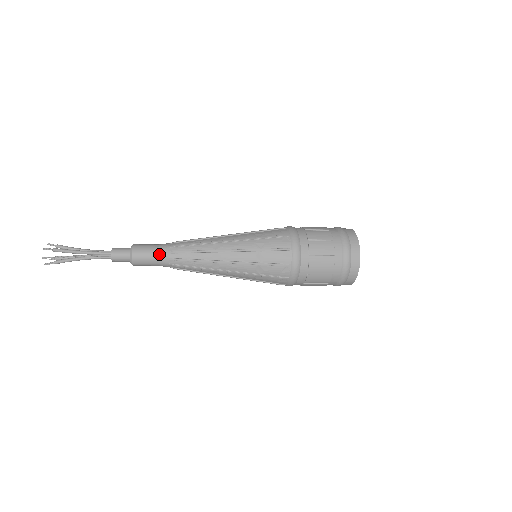
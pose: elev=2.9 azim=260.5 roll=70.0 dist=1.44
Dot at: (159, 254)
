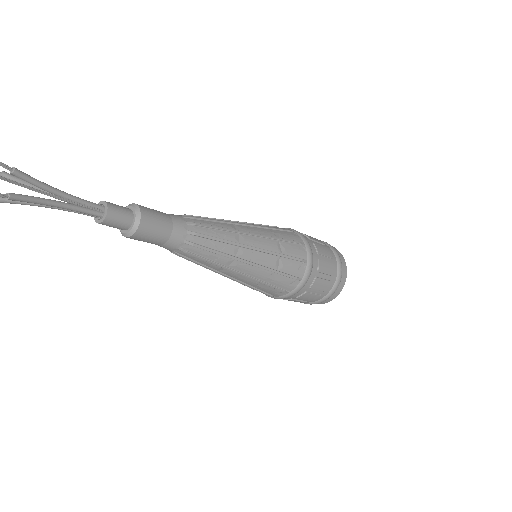
Dot at: (173, 222)
